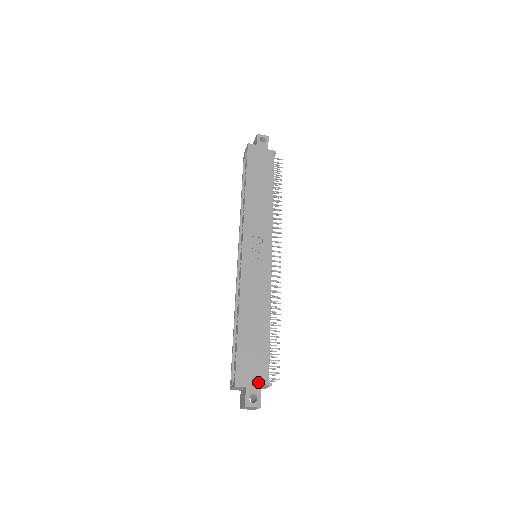
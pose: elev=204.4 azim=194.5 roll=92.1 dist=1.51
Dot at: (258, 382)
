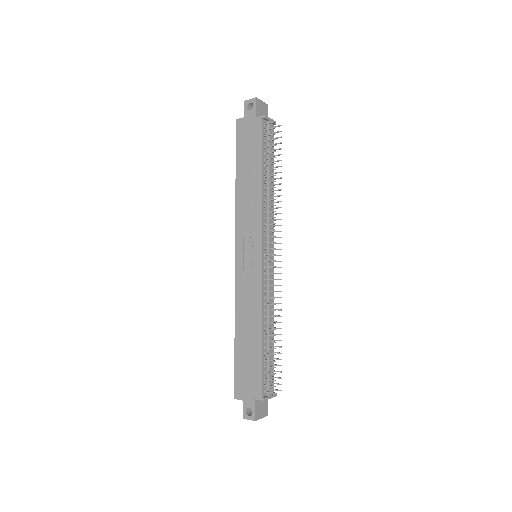
Dot at: (252, 396)
